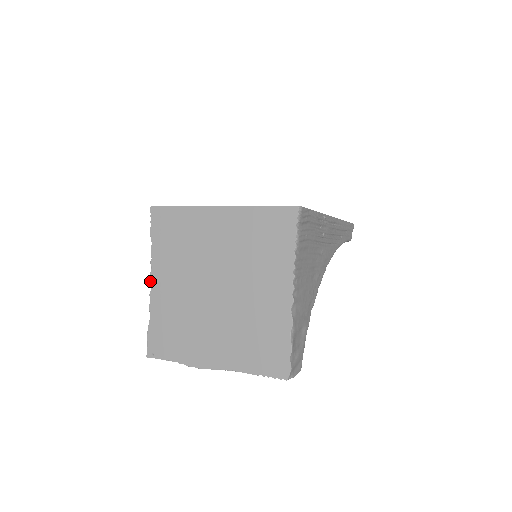
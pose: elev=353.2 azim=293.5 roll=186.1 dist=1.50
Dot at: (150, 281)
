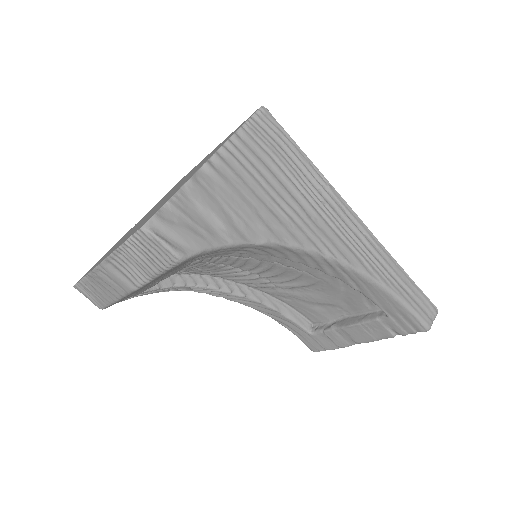
Dot at: occluded
